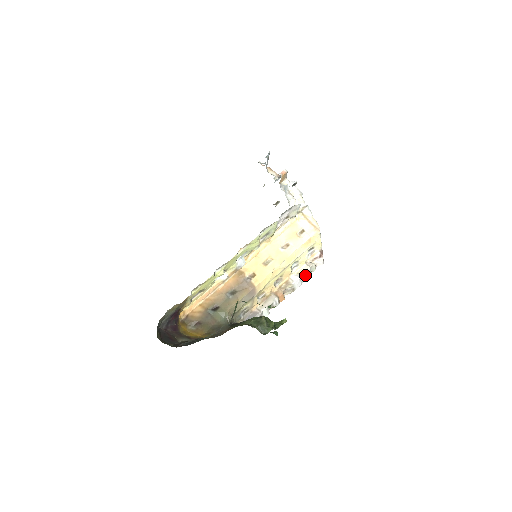
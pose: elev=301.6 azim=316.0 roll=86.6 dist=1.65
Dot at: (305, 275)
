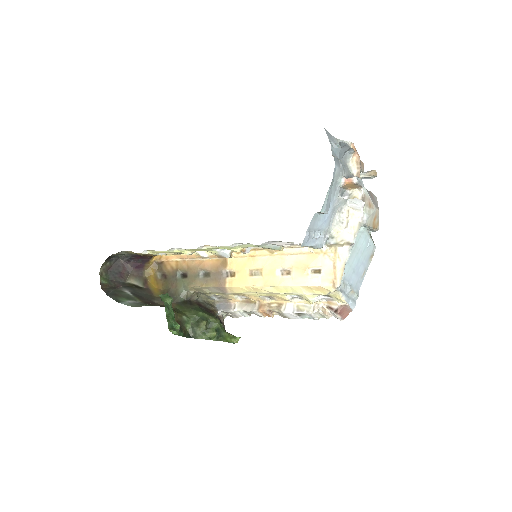
Dot at: (305, 314)
